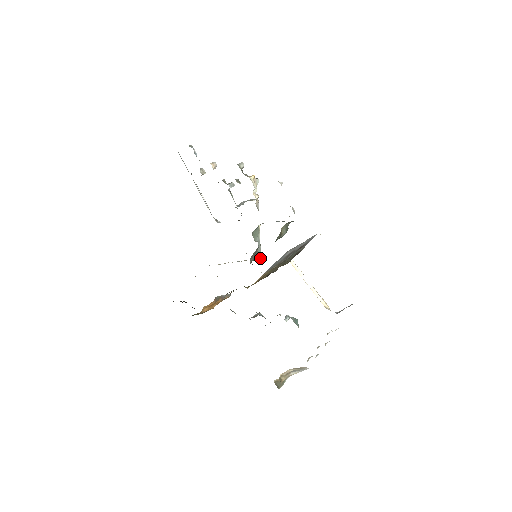
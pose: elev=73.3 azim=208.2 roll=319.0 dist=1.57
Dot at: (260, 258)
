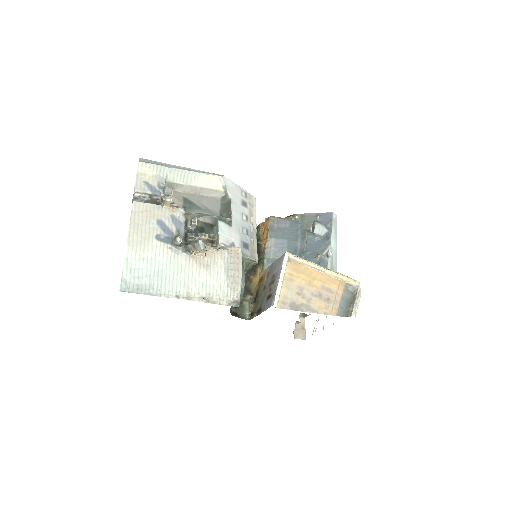
Dot at: (257, 263)
